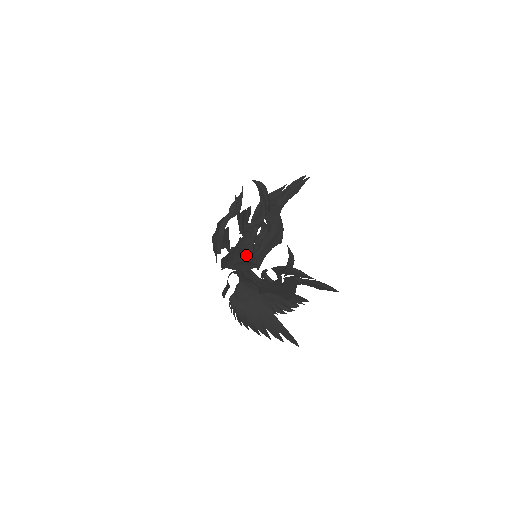
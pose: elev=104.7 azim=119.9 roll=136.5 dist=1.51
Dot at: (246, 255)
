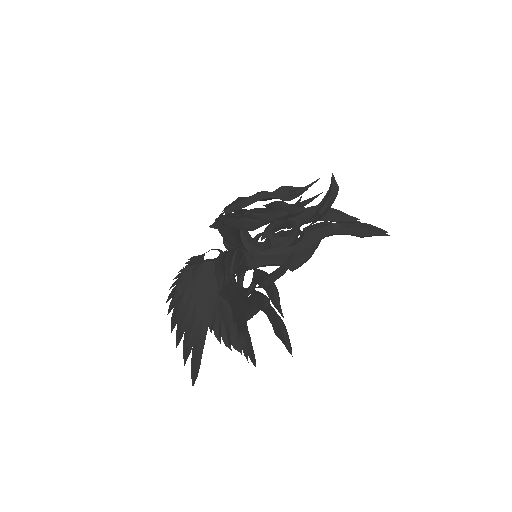
Dot at: (246, 225)
